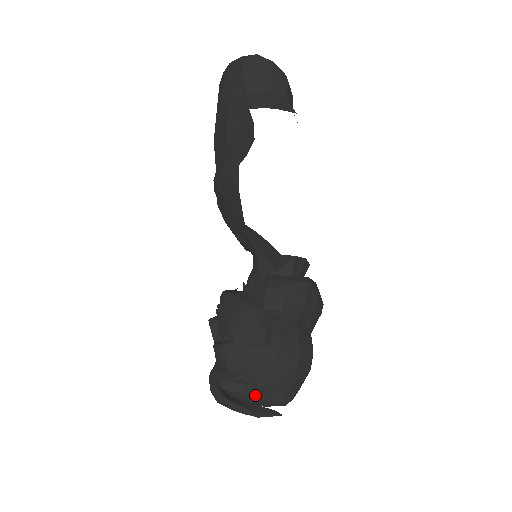
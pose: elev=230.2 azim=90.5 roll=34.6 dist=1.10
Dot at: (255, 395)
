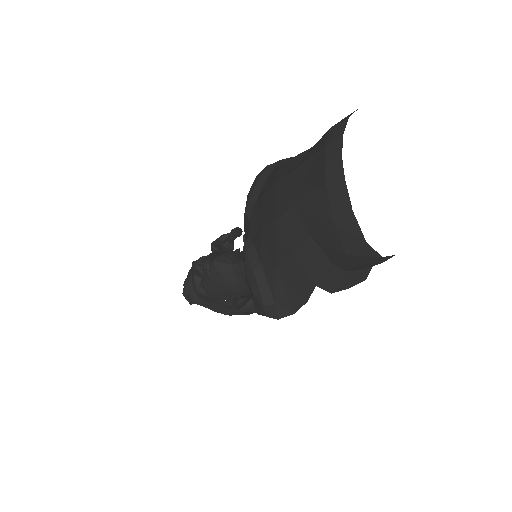
Dot at: occluded
